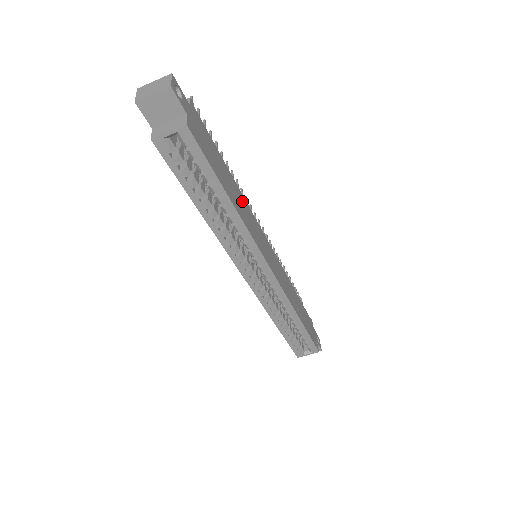
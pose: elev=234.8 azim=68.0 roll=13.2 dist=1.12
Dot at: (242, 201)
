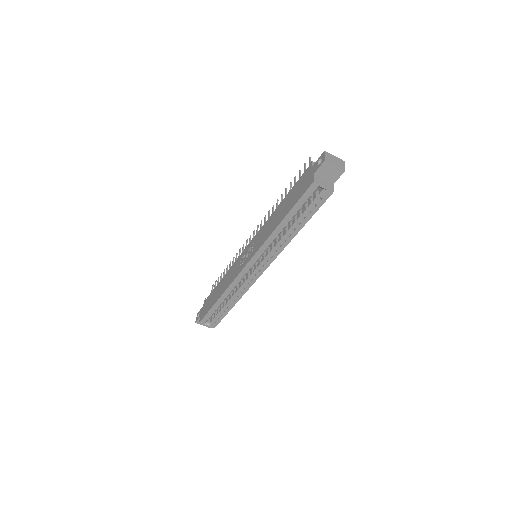
Dot at: occluded
